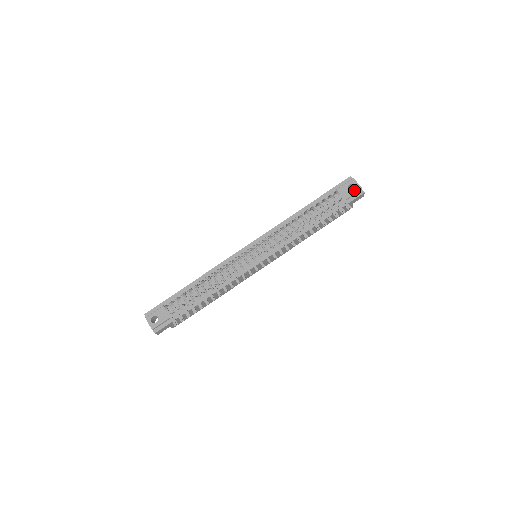
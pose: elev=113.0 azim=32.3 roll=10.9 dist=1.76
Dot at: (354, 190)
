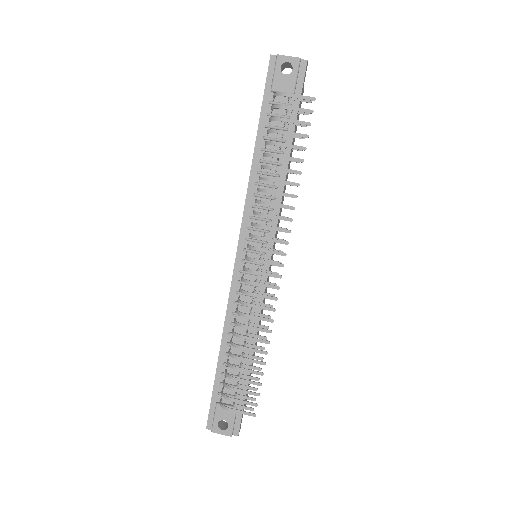
Dot at: (293, 70)
